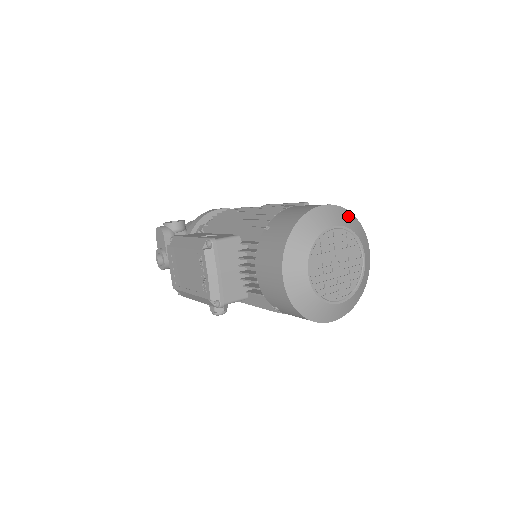
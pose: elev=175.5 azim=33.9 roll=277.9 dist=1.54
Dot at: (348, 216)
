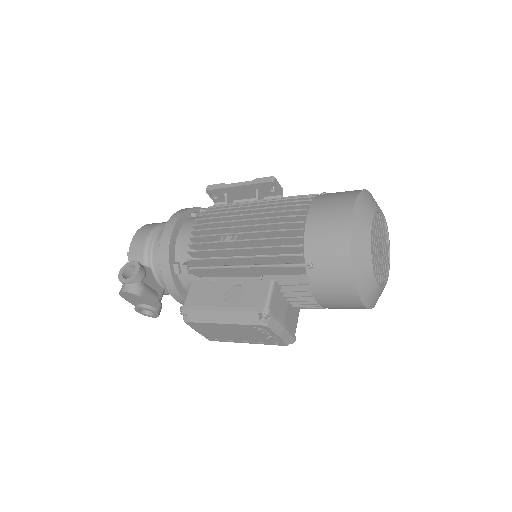
Dot at: (365, 200)
